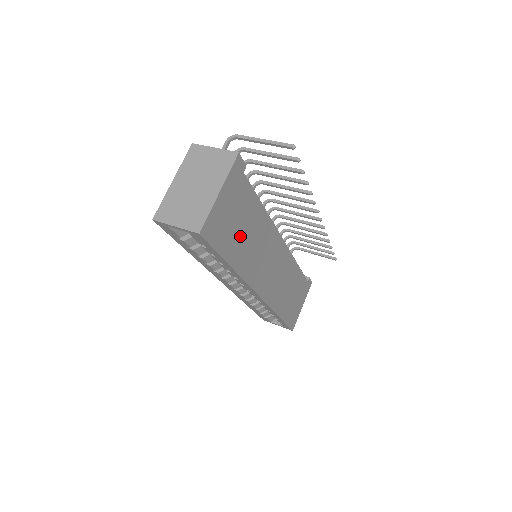
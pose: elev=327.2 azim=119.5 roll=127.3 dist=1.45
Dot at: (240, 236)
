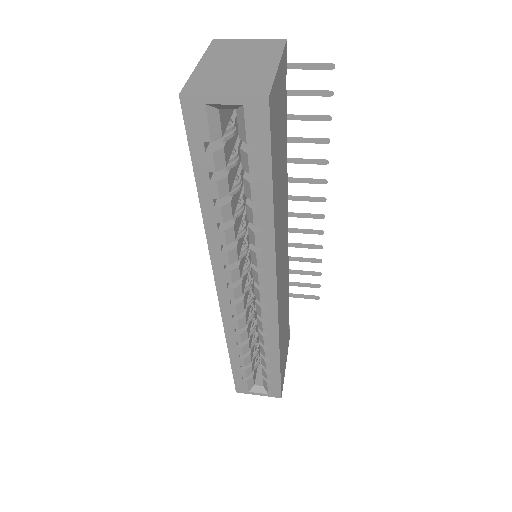
Dot at: (279, 169)
